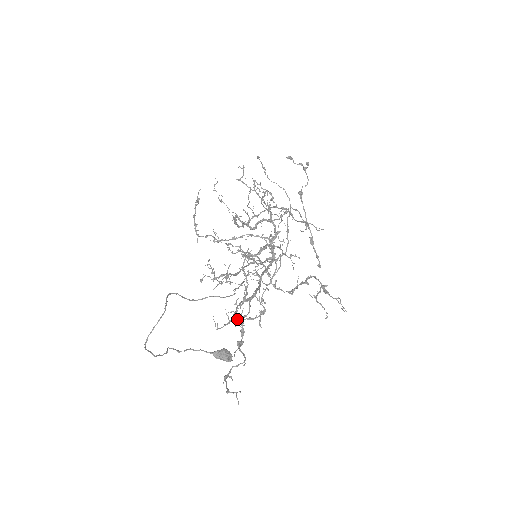
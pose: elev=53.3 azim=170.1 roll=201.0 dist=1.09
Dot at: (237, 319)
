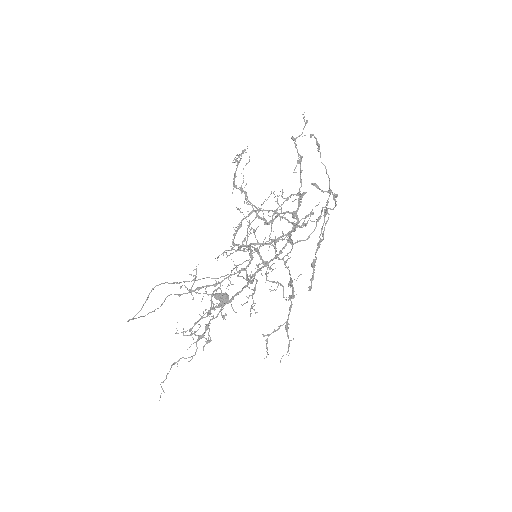
Dot at: (192, 333)
